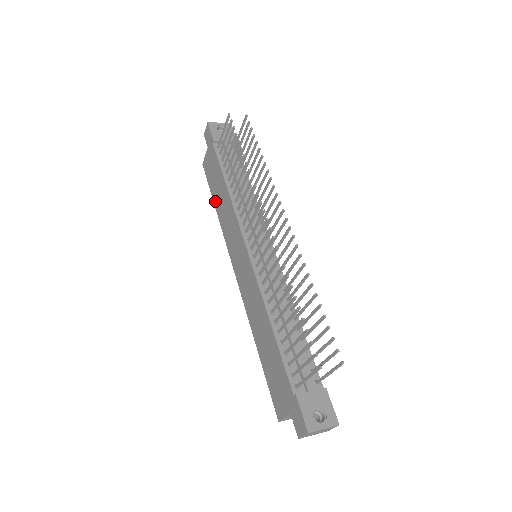
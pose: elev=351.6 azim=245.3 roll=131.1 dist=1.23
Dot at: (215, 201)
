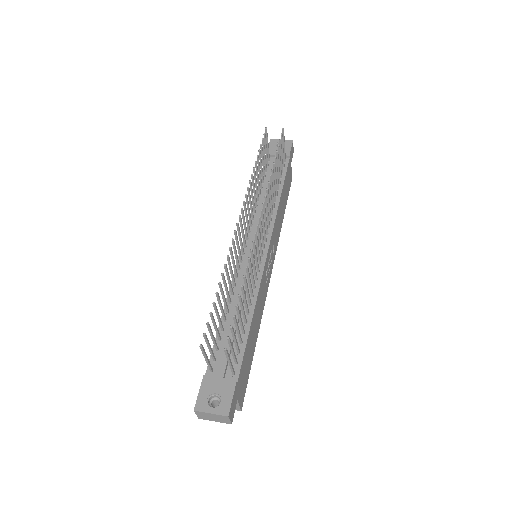
Dot at: occluded
